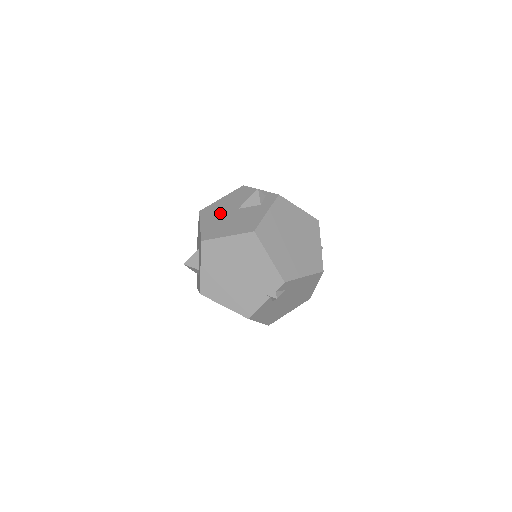
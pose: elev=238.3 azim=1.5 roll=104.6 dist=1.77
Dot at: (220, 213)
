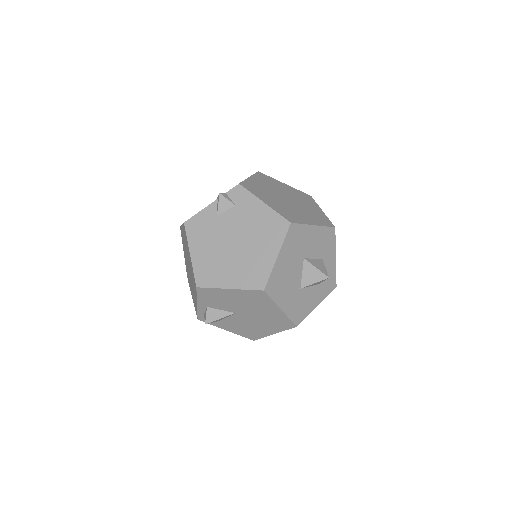
Dot at: occluded
